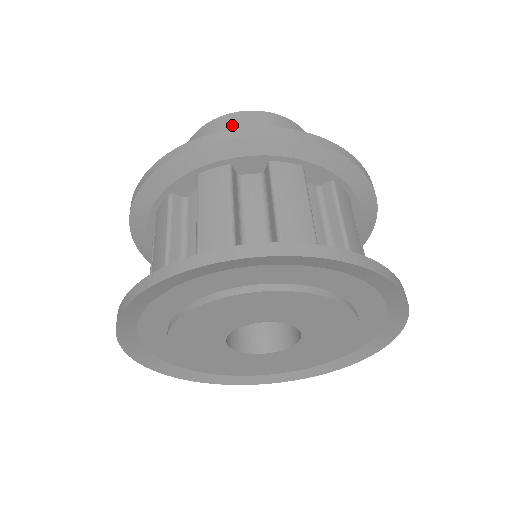
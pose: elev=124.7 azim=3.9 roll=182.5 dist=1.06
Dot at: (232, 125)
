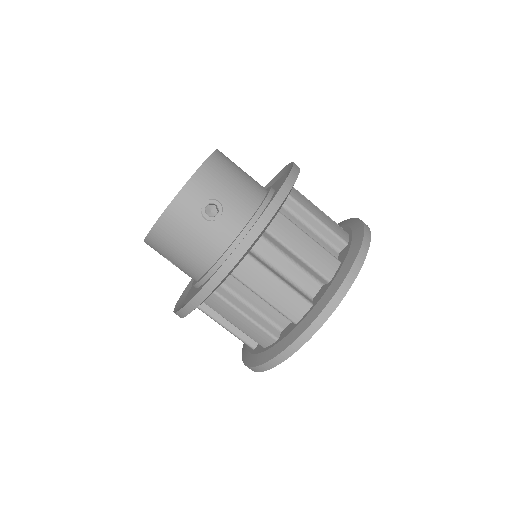
Dot at: (189, 207)
